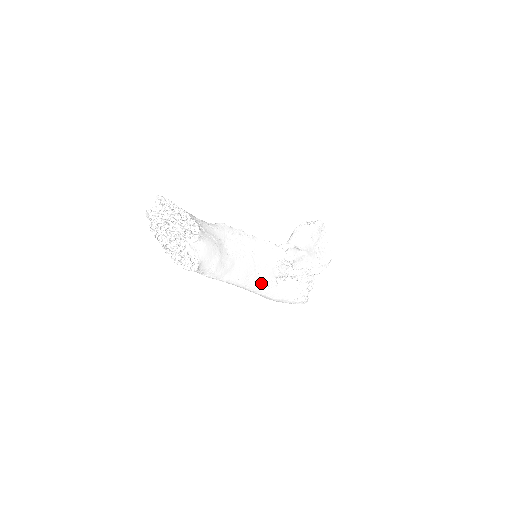
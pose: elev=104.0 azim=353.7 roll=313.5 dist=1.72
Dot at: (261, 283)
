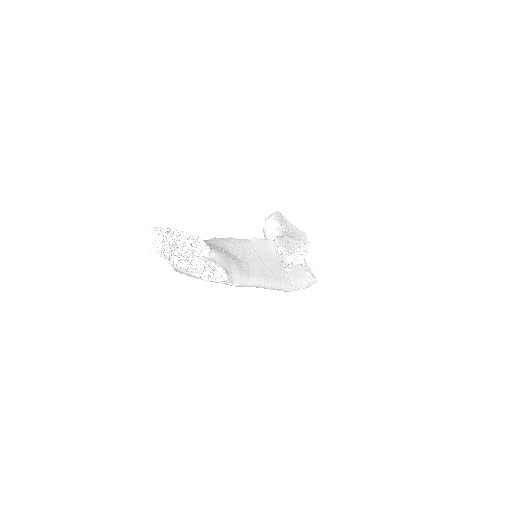
Dot at: (276, 276)
